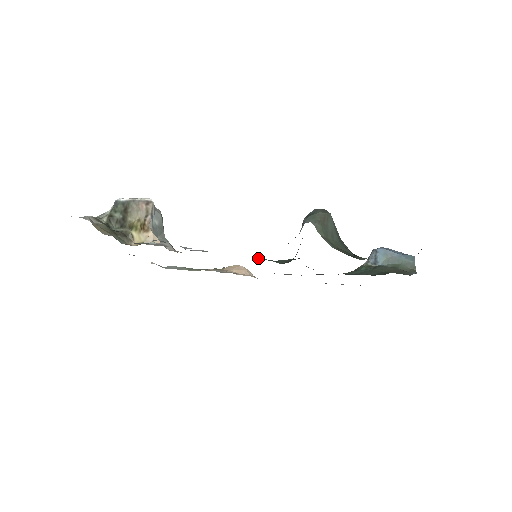
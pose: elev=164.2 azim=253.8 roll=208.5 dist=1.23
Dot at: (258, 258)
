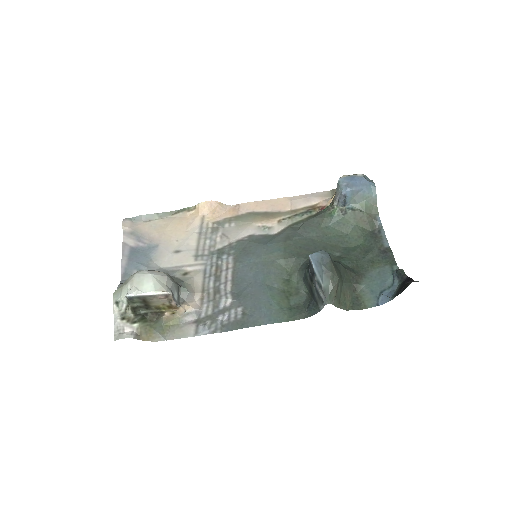
Dot at: (273, 286)
